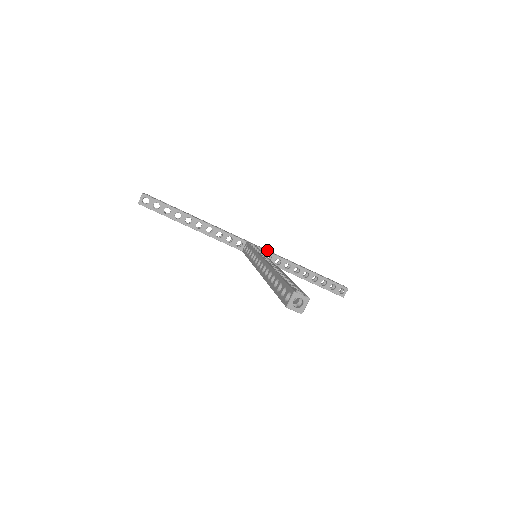
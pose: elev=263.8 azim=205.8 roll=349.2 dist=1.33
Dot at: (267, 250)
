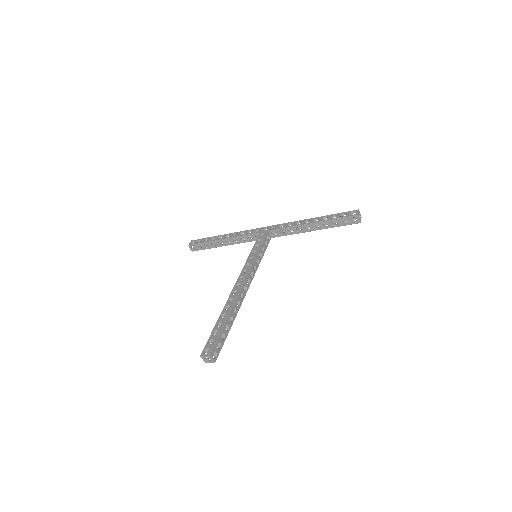
Dot at: (280, 225)
